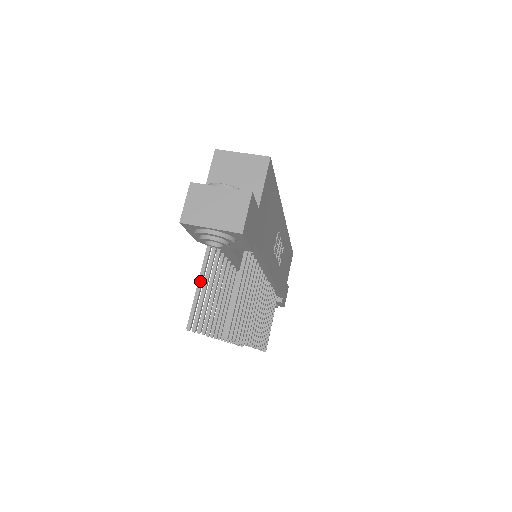
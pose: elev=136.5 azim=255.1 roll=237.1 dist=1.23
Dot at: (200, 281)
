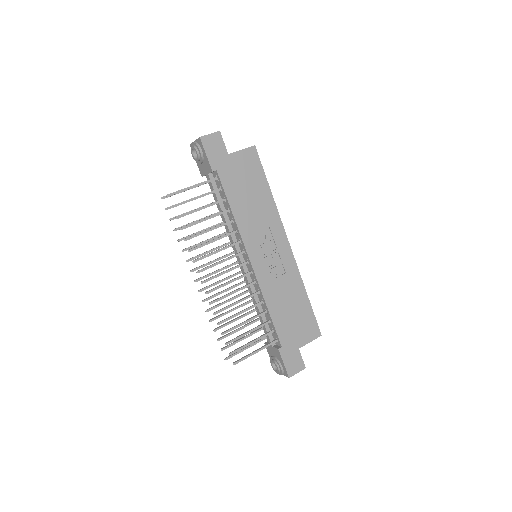
Dot at: occluded
